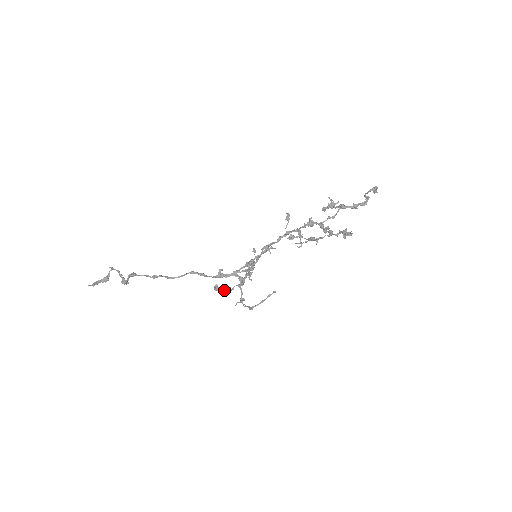
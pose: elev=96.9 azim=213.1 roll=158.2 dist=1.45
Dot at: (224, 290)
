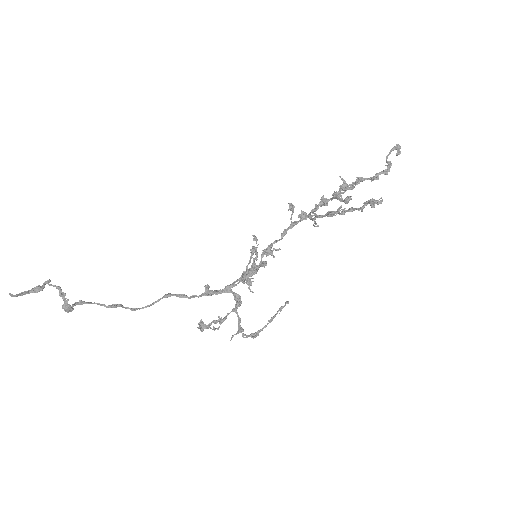
Dot at: (213, 322)
